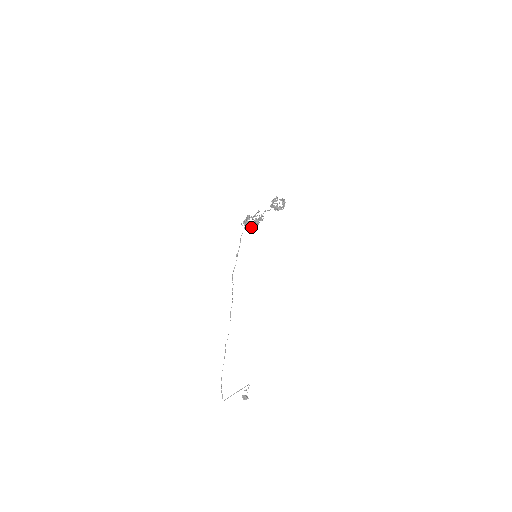
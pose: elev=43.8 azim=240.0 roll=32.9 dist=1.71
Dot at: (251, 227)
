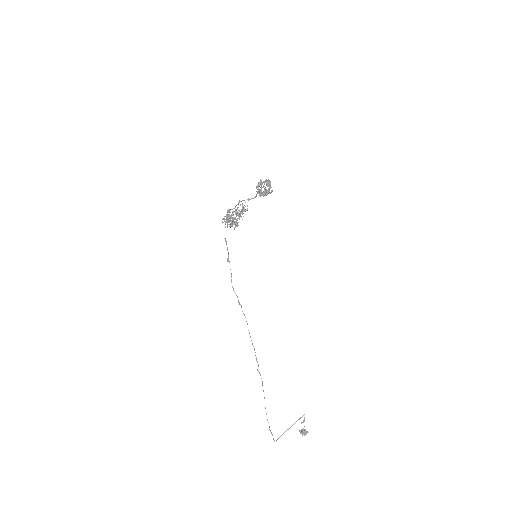
Dot at: (232, 221)
